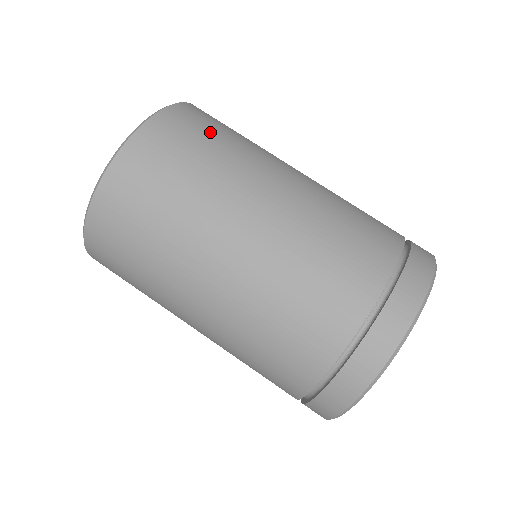
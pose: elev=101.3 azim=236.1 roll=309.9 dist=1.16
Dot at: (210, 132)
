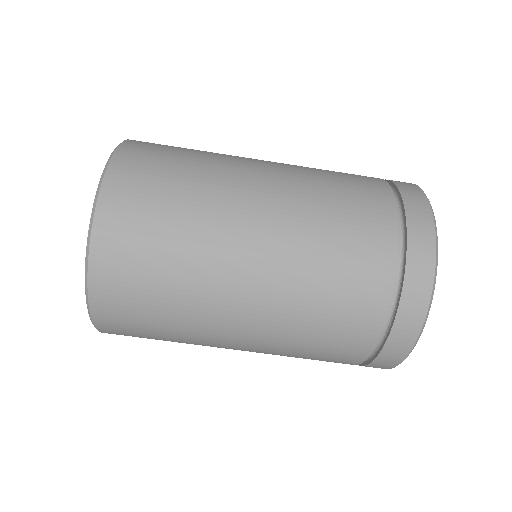
Dot at: (153, 227)
